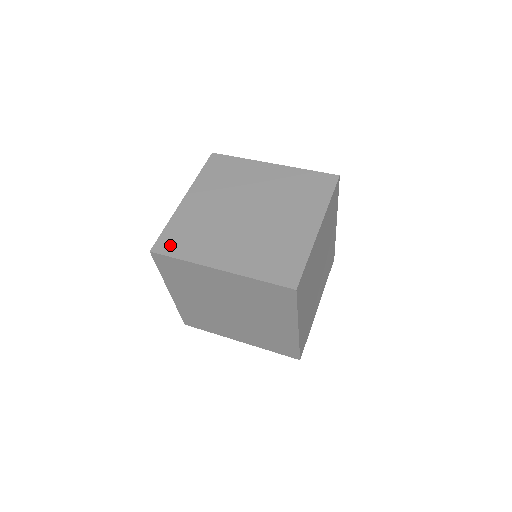
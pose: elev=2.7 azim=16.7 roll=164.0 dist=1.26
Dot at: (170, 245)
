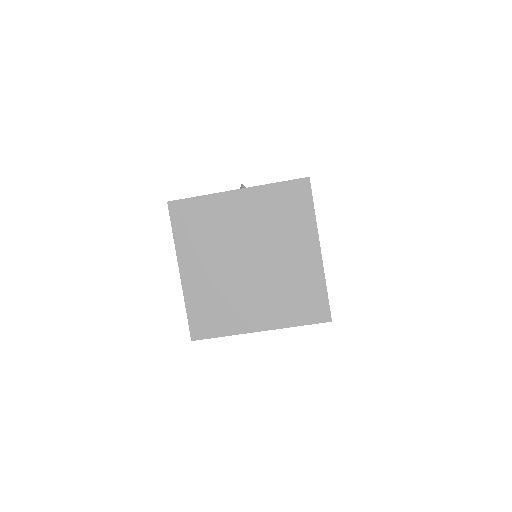
Dot at: (204, 327)
